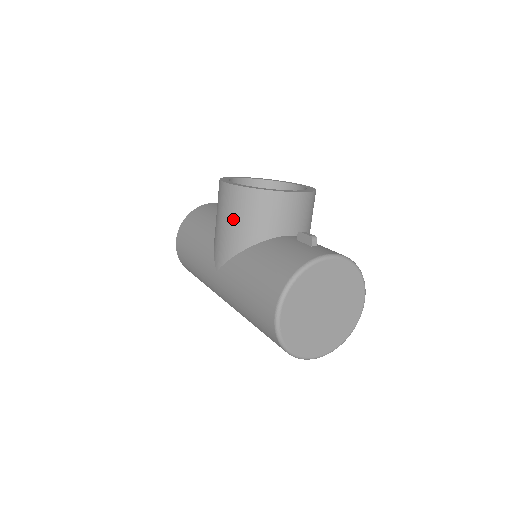
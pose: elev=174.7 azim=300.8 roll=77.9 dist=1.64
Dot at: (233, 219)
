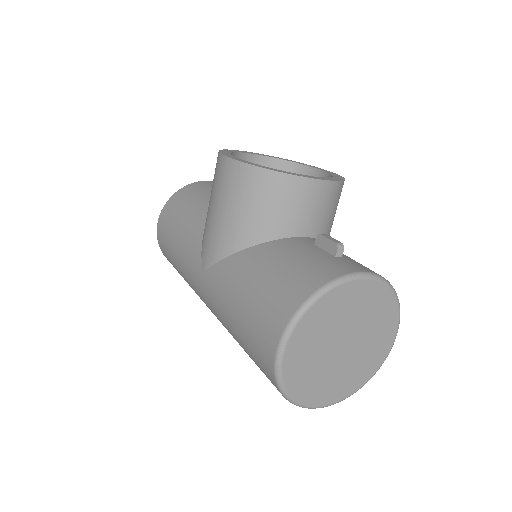
Dot at: (231, 207)
